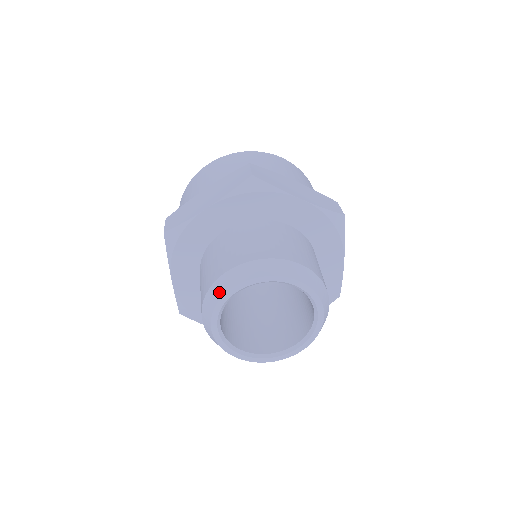
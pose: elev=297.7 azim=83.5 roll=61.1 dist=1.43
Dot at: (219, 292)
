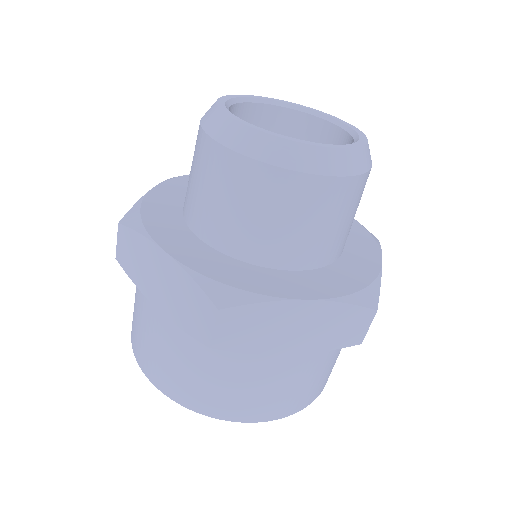
Dot at: (210, 108)
